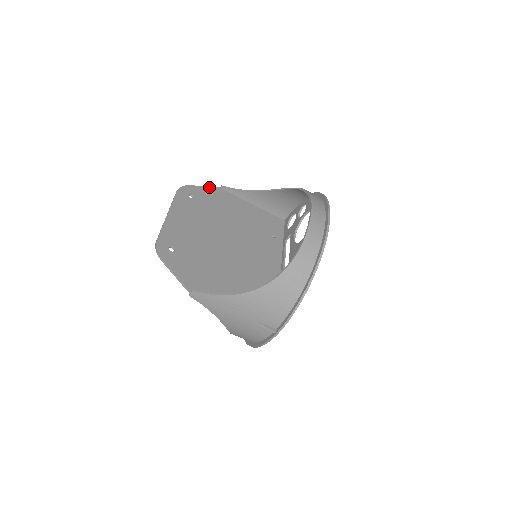
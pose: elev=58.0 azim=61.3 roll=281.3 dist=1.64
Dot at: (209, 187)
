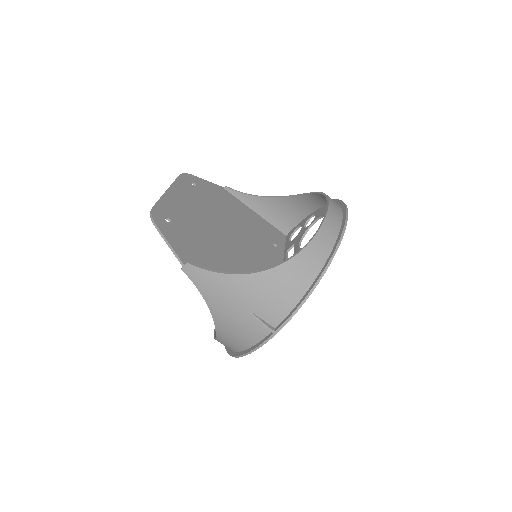
Dot at: (212, 183)
